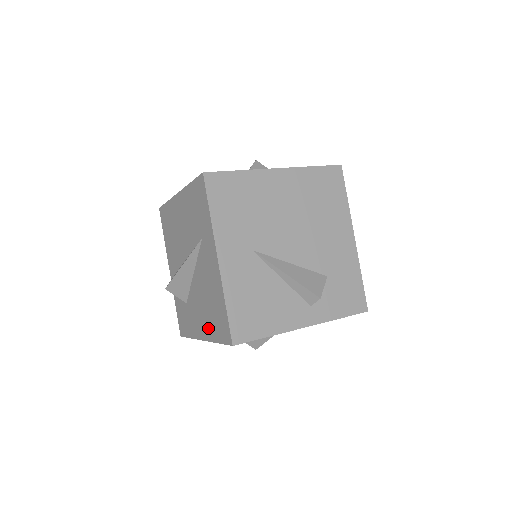
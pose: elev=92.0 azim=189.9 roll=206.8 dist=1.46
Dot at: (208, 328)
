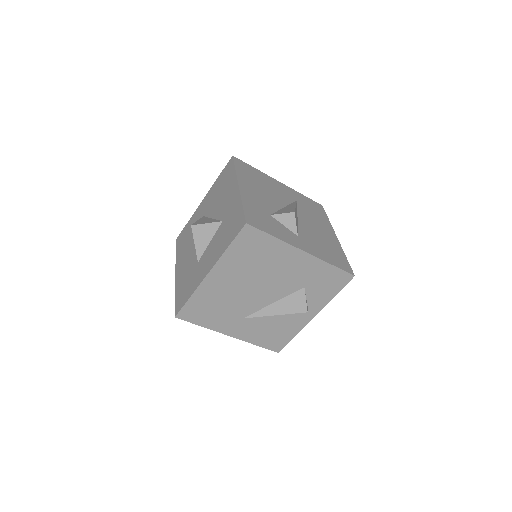
Dot at: occluded
